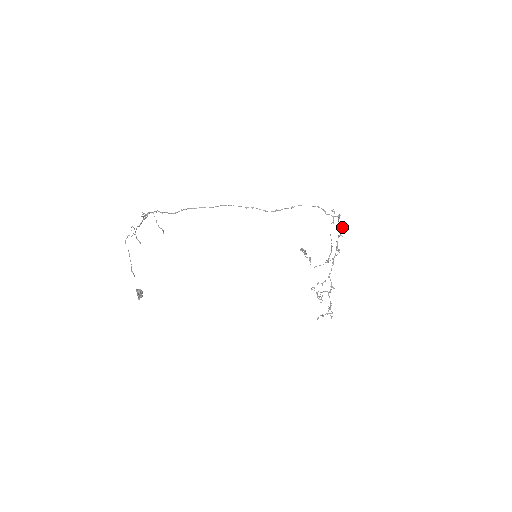
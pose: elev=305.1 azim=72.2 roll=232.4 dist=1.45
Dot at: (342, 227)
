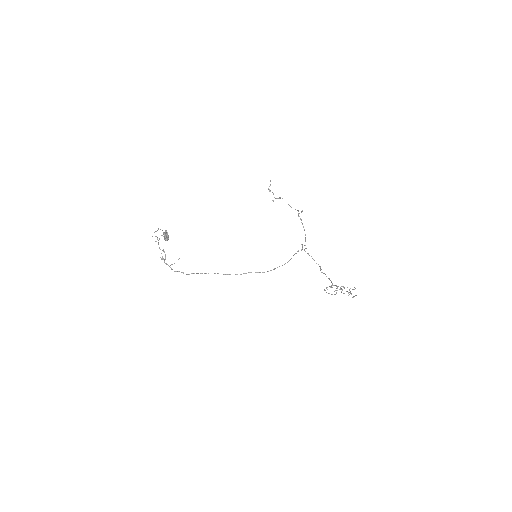
Dot at: occluded
